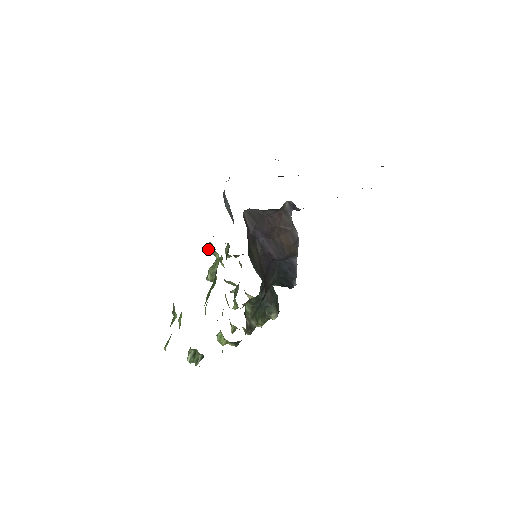
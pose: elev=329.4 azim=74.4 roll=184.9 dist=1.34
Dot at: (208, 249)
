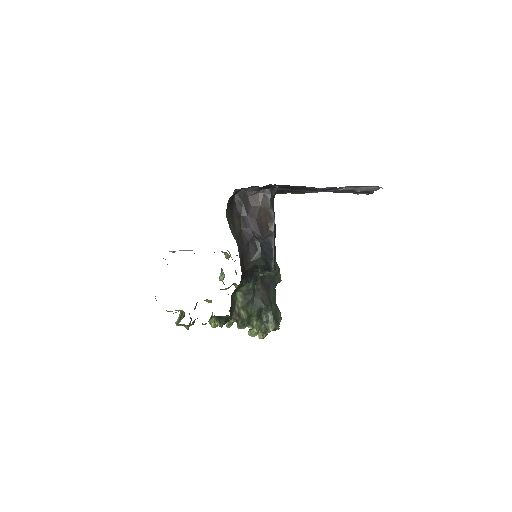
Dot at: (224, 254)
